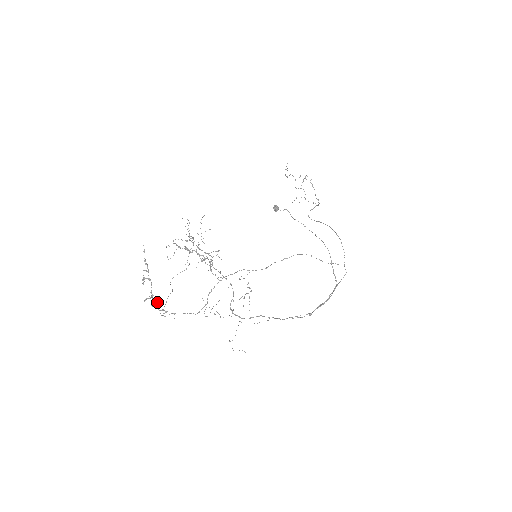
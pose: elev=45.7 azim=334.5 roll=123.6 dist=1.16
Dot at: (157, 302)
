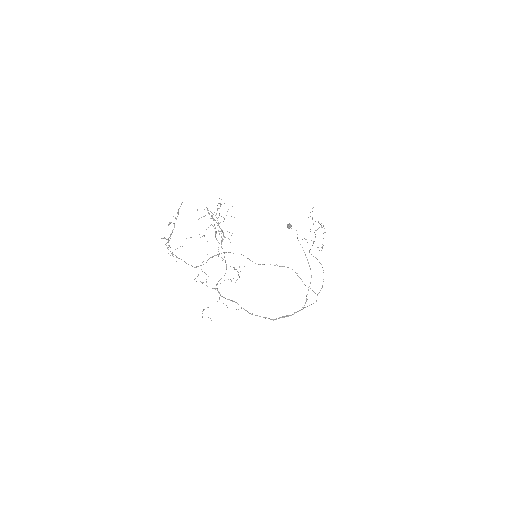
Dot at: occluded
